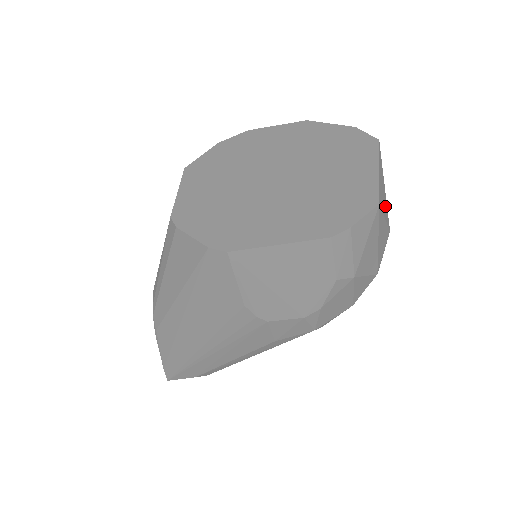
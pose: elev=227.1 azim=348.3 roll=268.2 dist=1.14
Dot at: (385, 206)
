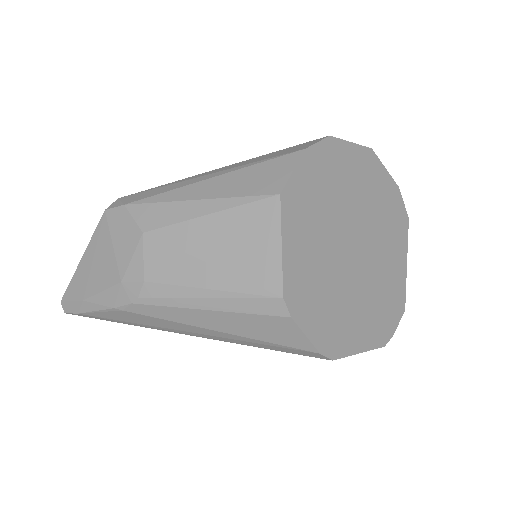
Dot at: occluded
